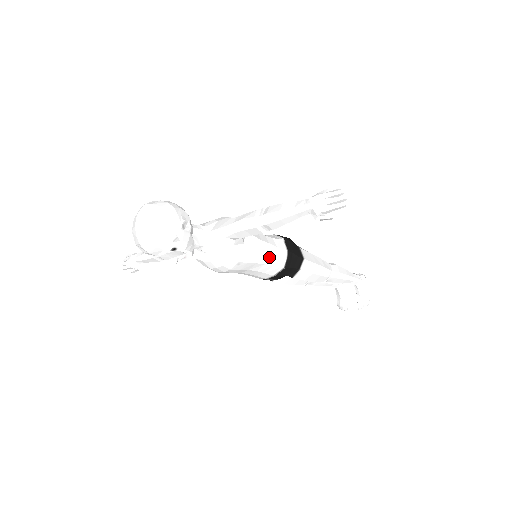
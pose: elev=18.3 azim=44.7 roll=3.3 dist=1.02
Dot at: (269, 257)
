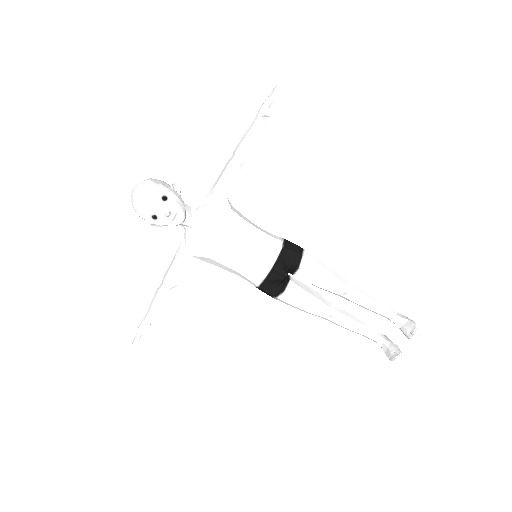
Dot at: (263, 234)
